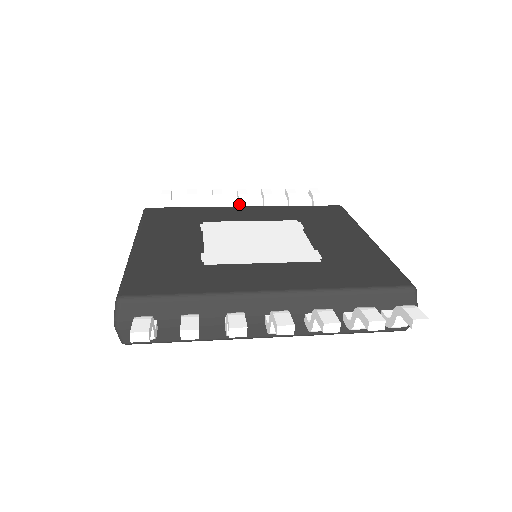
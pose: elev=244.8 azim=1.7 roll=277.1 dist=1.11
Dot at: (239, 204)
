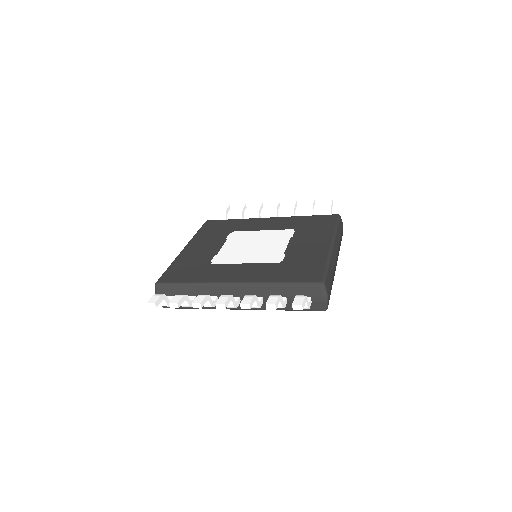
Dot at: (270, 214)
